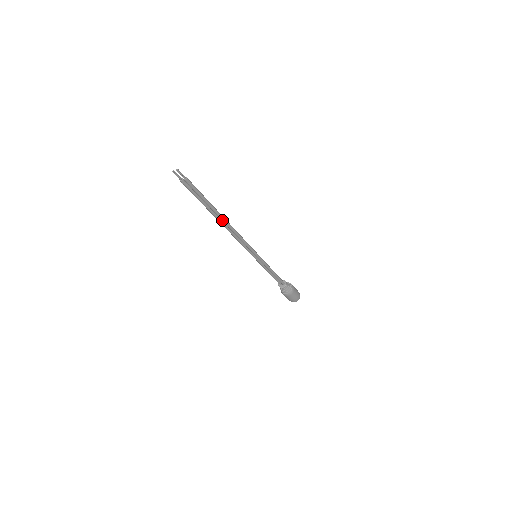
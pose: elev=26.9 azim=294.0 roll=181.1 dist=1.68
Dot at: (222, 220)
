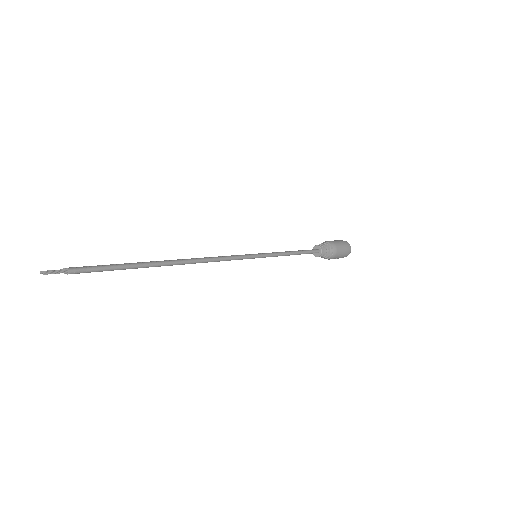
Dot at: (170, 265)
